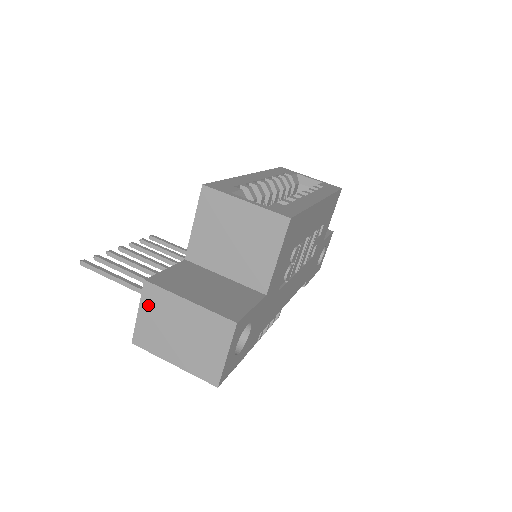
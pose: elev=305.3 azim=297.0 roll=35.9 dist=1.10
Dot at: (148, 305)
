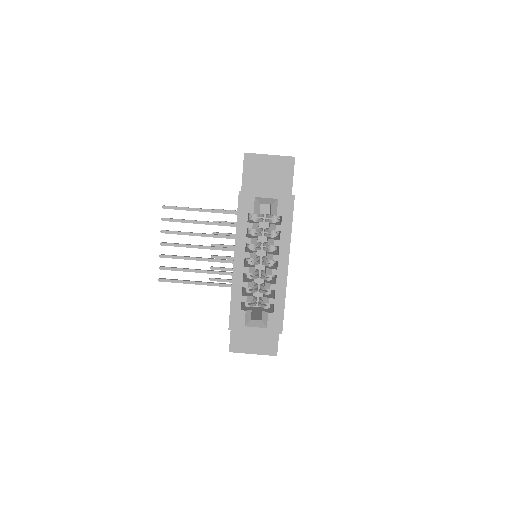
Dot at: occluded
